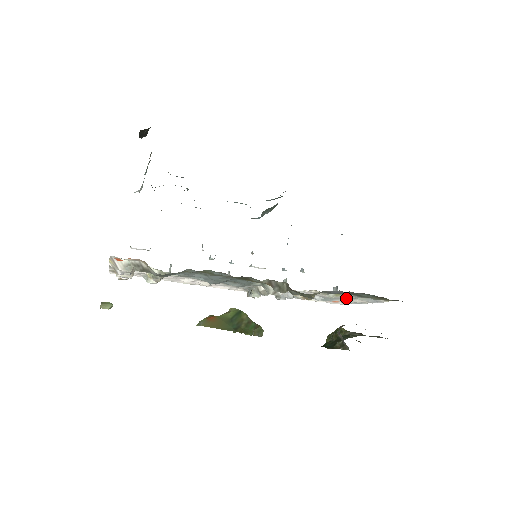
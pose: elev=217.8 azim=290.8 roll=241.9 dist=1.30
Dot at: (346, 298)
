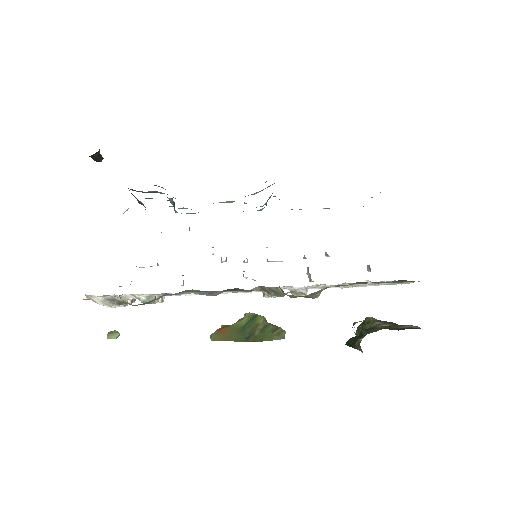
Dot at: occluded
